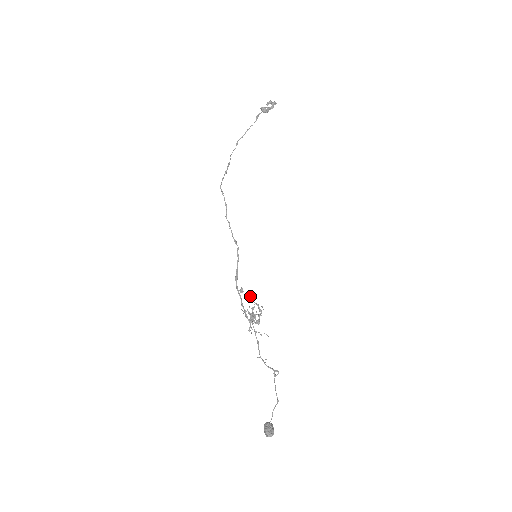
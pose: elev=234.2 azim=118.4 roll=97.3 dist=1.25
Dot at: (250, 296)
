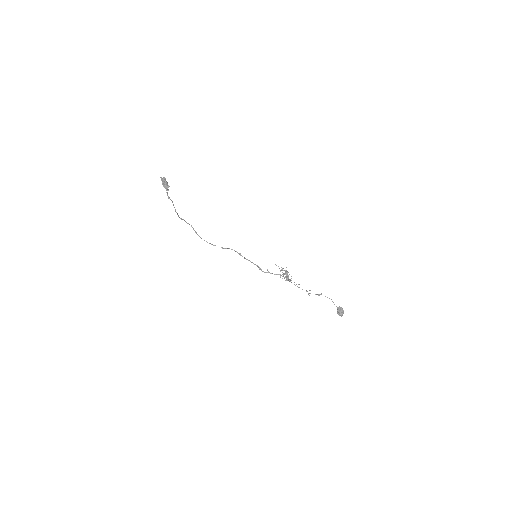
Dot at: (276, 265)
